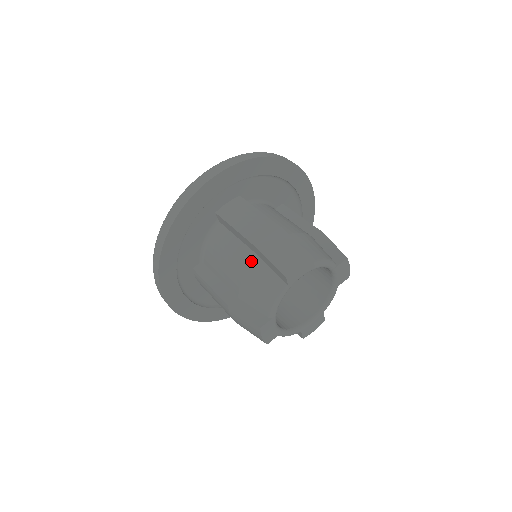
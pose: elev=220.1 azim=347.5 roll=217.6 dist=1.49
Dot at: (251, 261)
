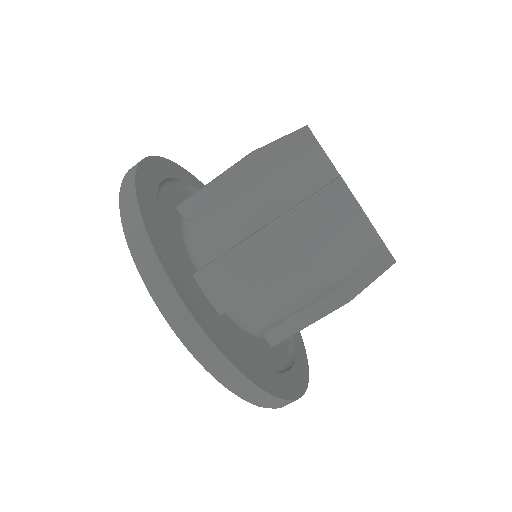
Dot at: (259, 173)
